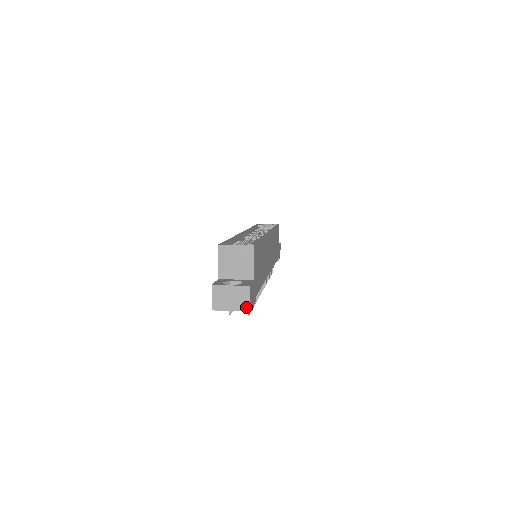
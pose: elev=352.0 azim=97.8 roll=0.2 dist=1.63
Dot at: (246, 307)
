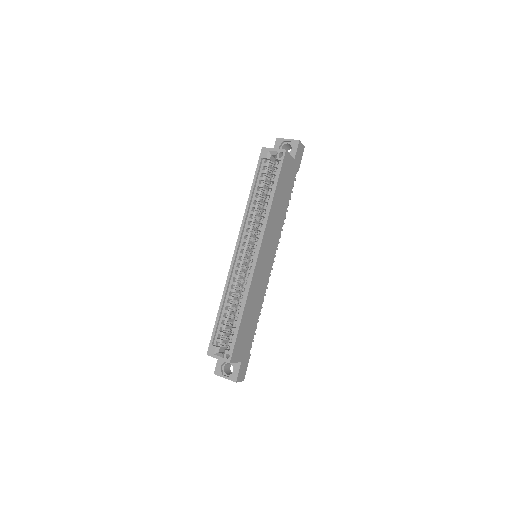
Dot at: occluded
